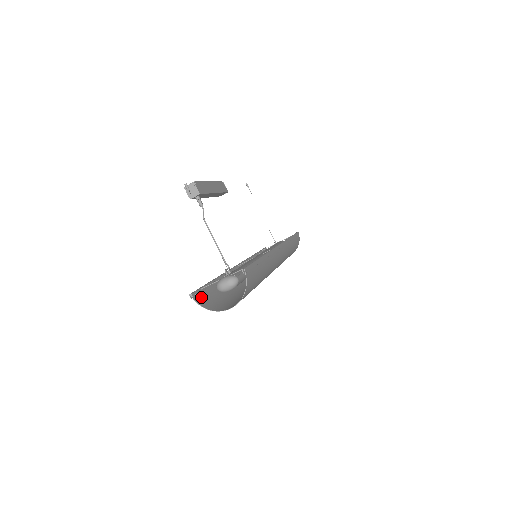
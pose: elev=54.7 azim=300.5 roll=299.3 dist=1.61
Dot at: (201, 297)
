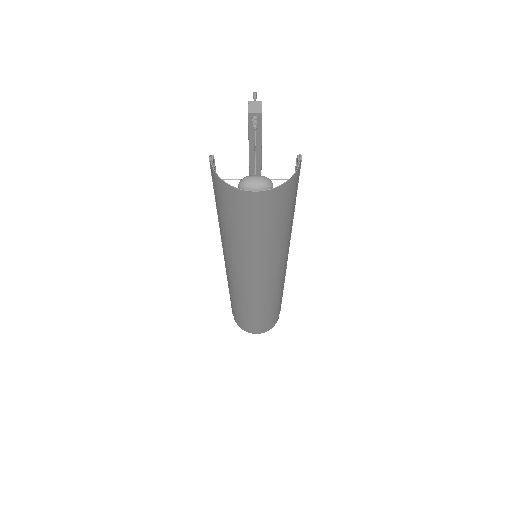
Dot at: occluded
